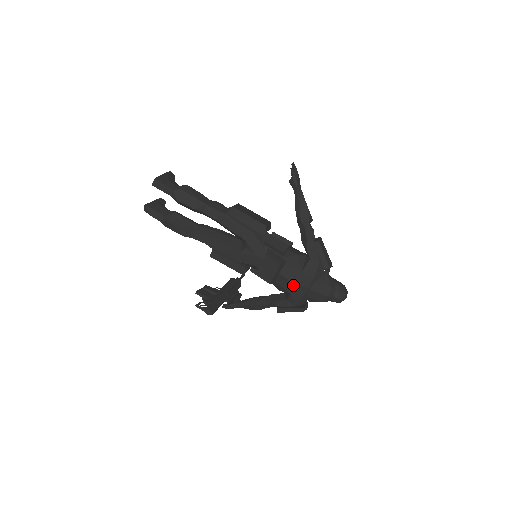
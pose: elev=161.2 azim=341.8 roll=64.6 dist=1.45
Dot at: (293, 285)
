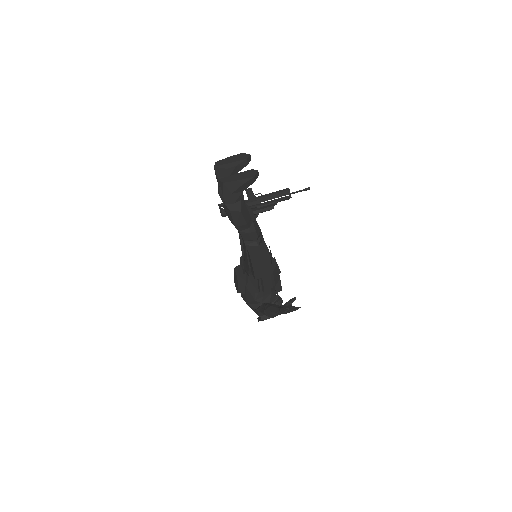
Dot at: (241, 294)
